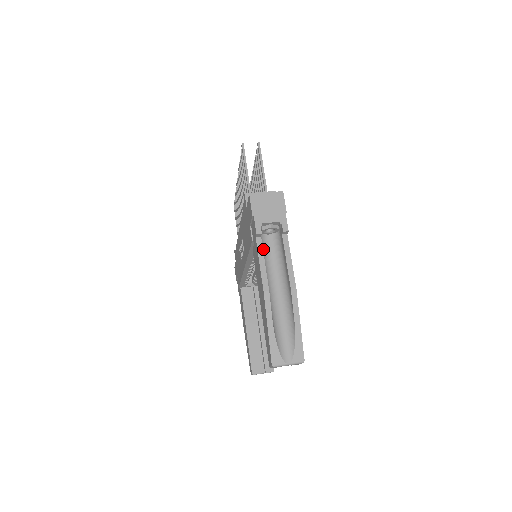
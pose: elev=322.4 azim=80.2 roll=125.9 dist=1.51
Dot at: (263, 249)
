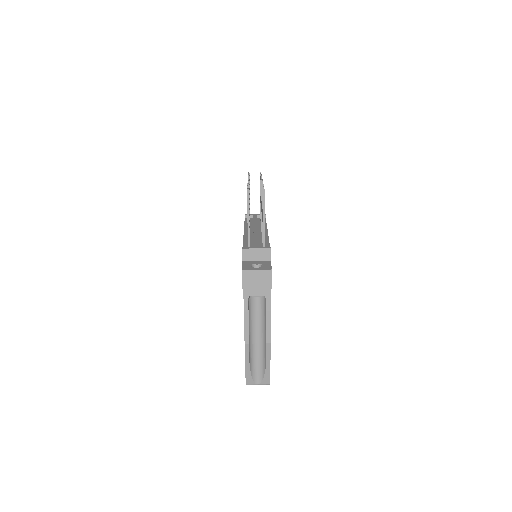
Dot at: (250, 304)
